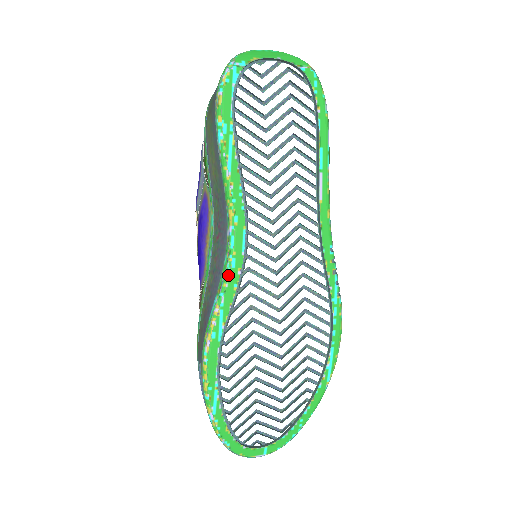
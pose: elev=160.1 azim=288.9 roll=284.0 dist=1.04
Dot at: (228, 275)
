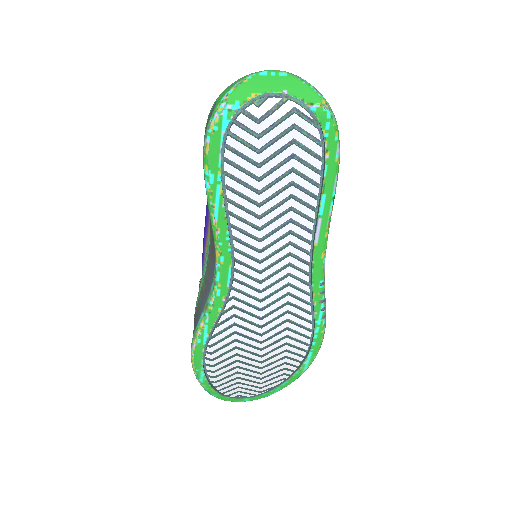
Dot at: (213, 301)
